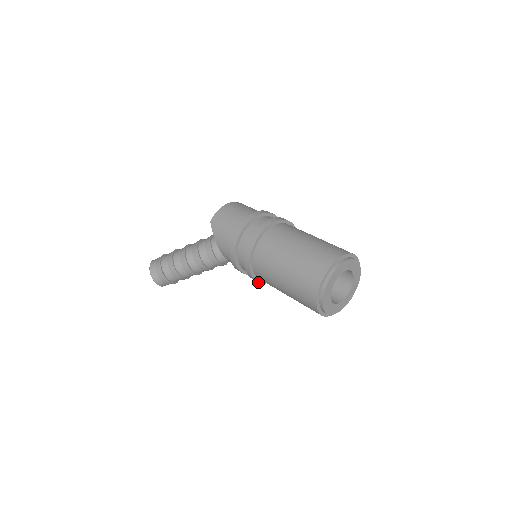
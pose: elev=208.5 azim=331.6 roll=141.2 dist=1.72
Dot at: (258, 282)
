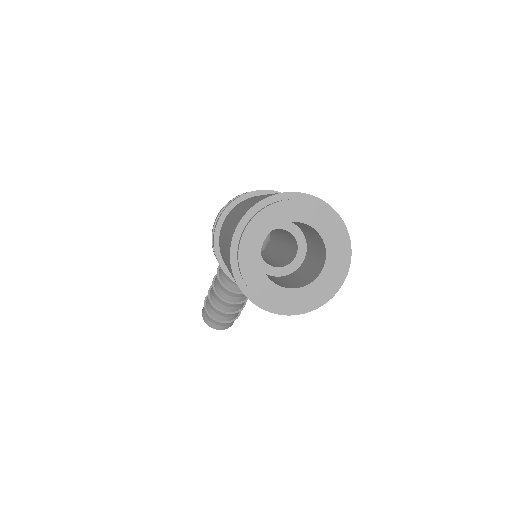
Dot at: occluded
